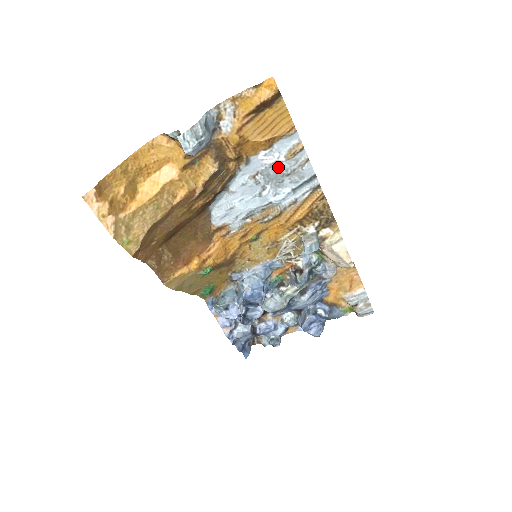
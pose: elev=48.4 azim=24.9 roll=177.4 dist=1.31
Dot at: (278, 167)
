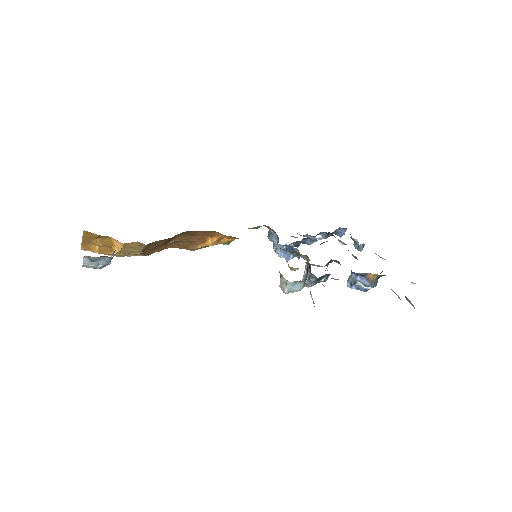
Dot at: occluded
